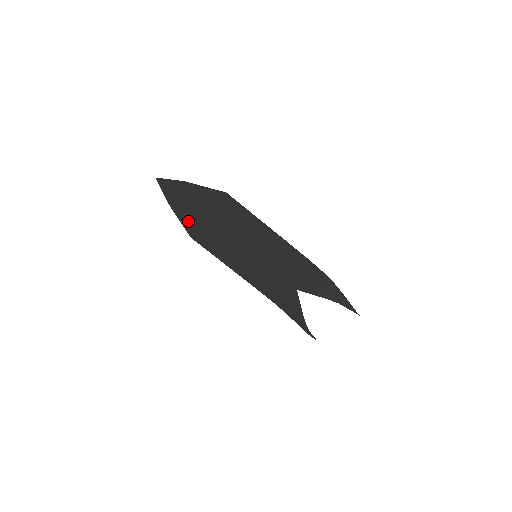
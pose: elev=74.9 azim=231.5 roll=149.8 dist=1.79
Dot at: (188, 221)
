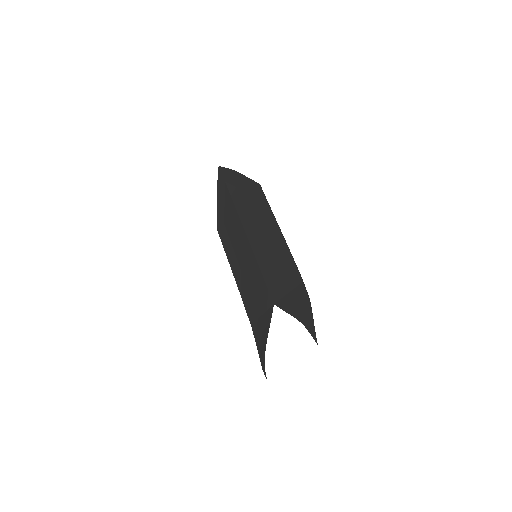
Dot at: (222, 211)
